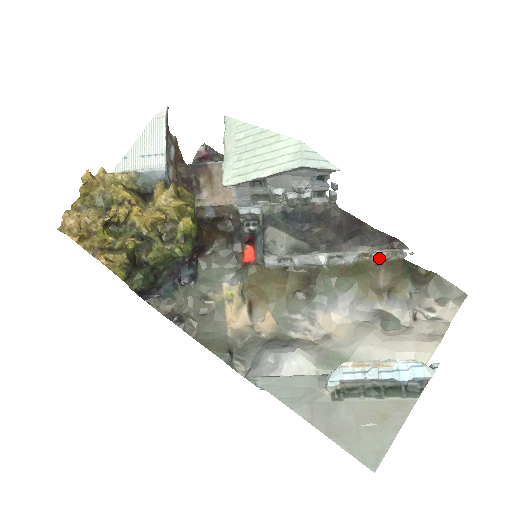
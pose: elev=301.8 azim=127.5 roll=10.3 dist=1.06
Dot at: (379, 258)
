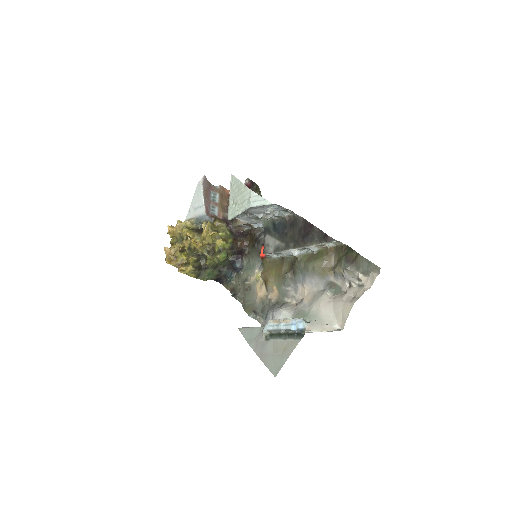
Dot at: (330, 246)
